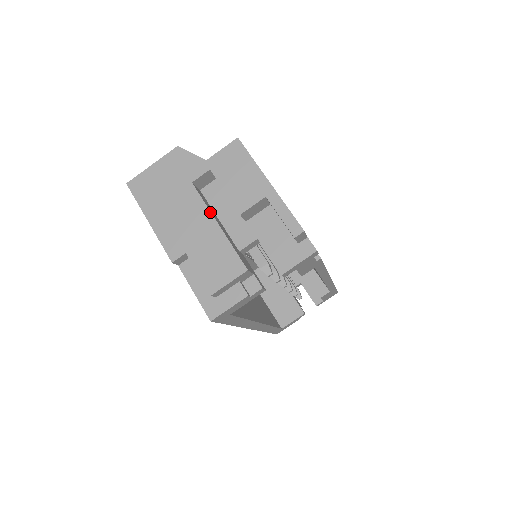
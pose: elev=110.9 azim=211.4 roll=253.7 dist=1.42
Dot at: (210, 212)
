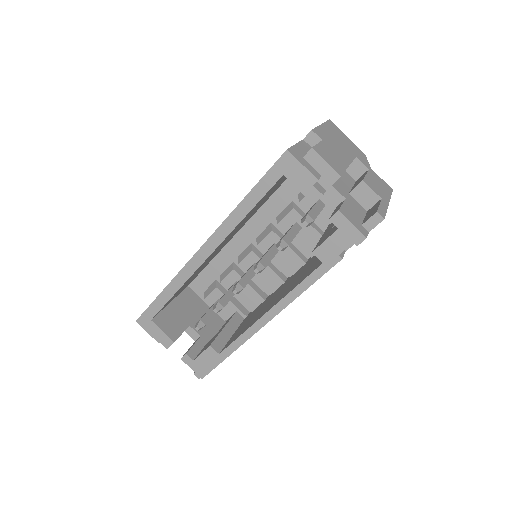
Dot at: (351, 162)
